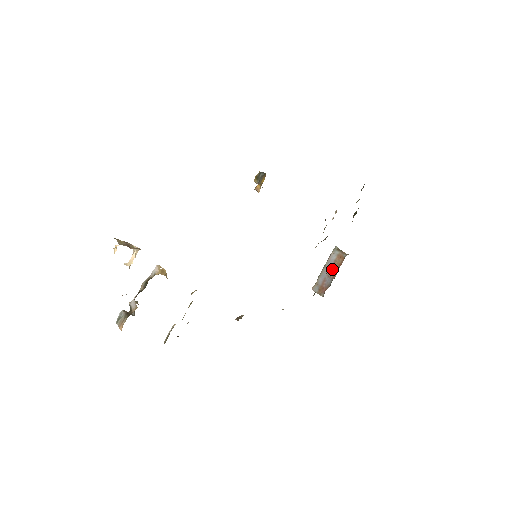
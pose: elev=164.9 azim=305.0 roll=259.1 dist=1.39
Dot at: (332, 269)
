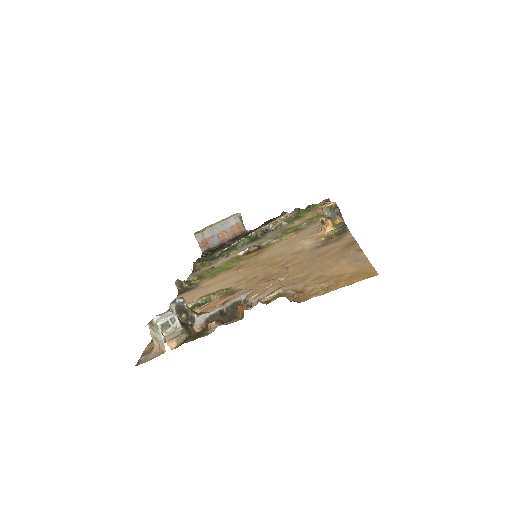
Dot at: (226, 232)
